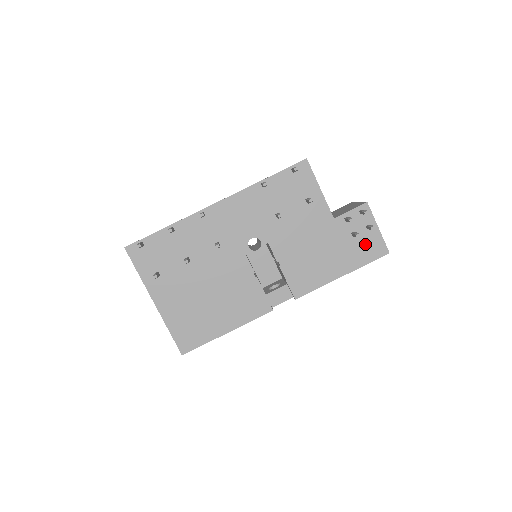
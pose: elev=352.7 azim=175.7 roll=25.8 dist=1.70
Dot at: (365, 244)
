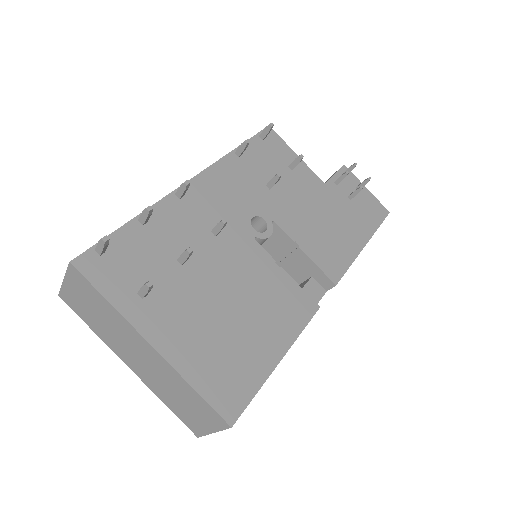
Dot at: (365, 206)
